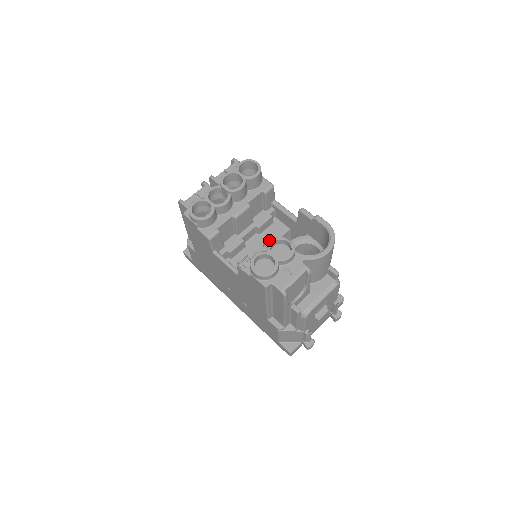
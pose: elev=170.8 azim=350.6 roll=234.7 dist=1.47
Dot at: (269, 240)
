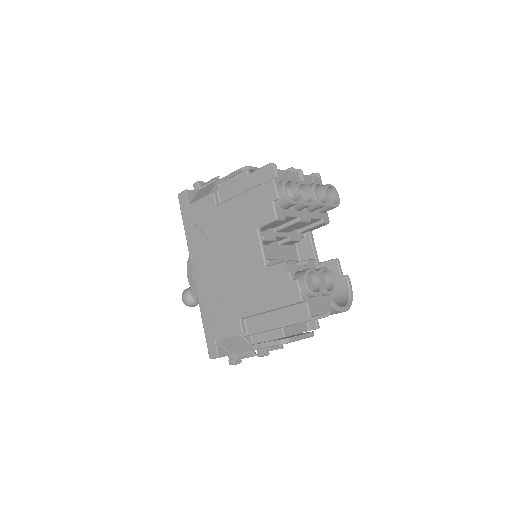
Dot at: (312, 263)
